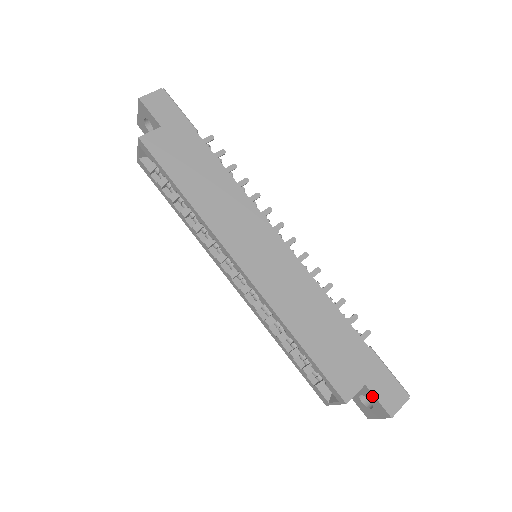
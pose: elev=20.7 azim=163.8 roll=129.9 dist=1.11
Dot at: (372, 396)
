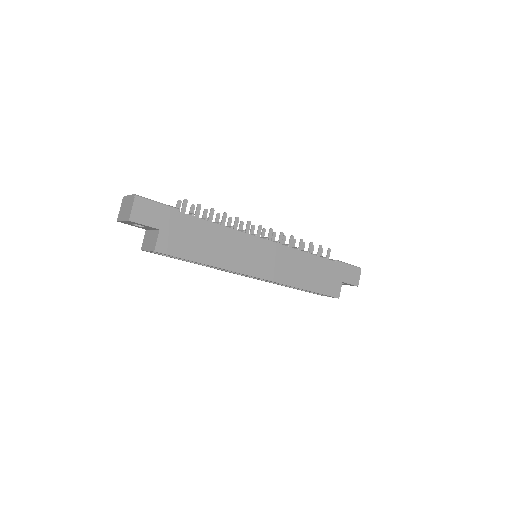
Dot at: occluded
